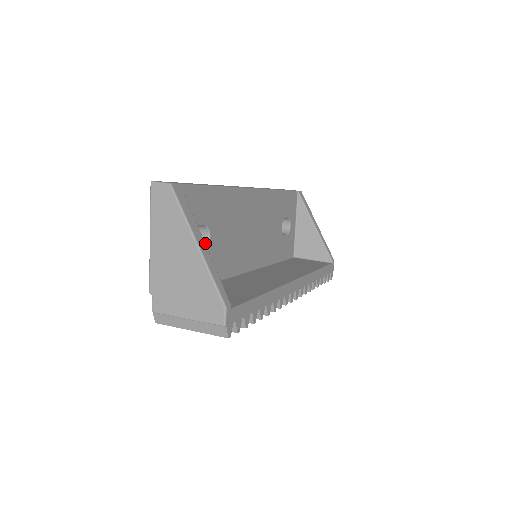
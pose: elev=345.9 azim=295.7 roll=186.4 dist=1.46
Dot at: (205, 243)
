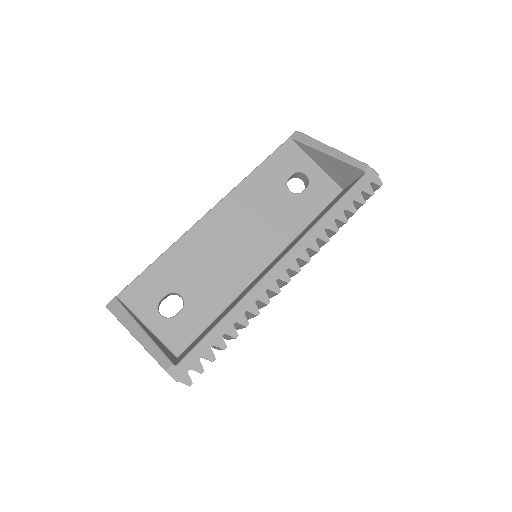
Dot at: (183, 301)
